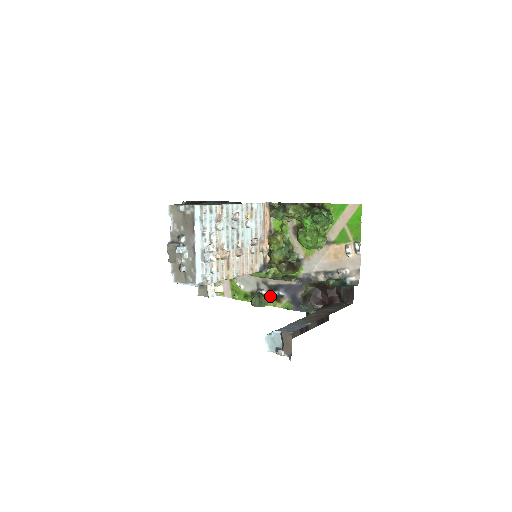
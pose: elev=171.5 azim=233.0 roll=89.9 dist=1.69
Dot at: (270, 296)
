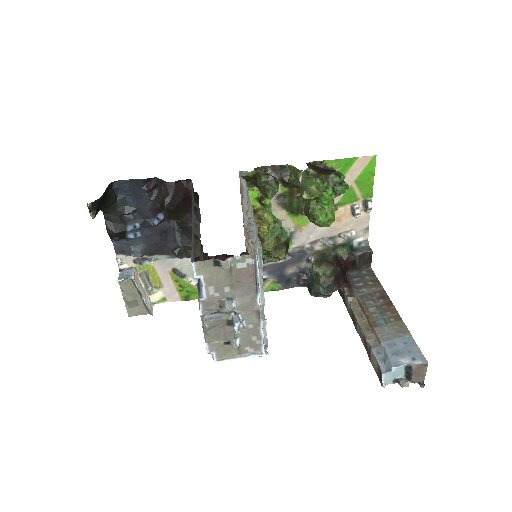
Dot at: occluded
